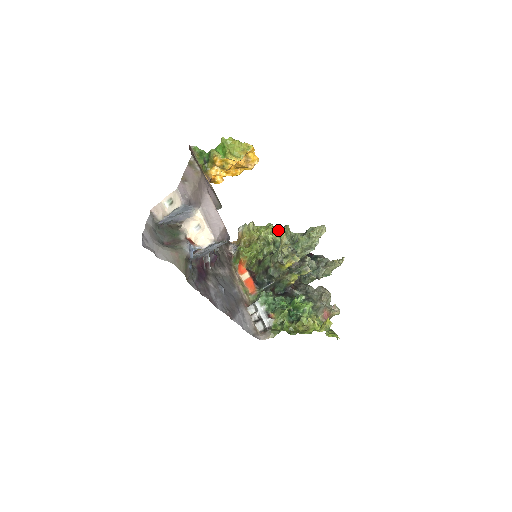
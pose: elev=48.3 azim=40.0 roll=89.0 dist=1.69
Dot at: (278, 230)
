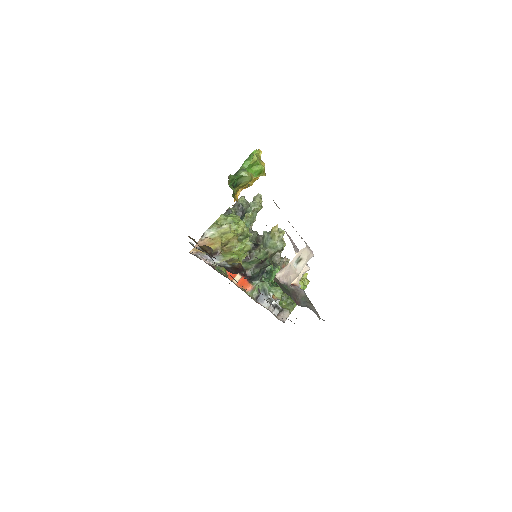
Dot at: occluded
